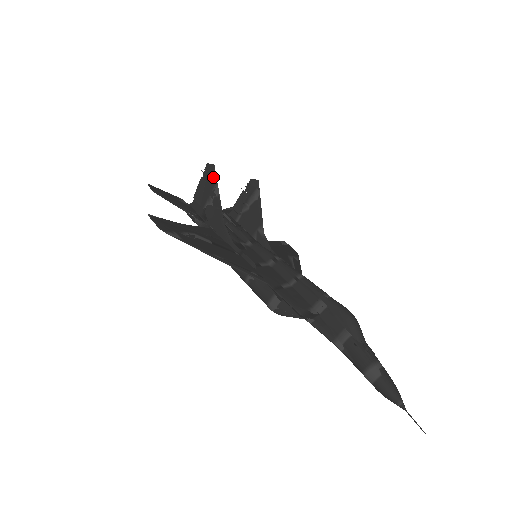
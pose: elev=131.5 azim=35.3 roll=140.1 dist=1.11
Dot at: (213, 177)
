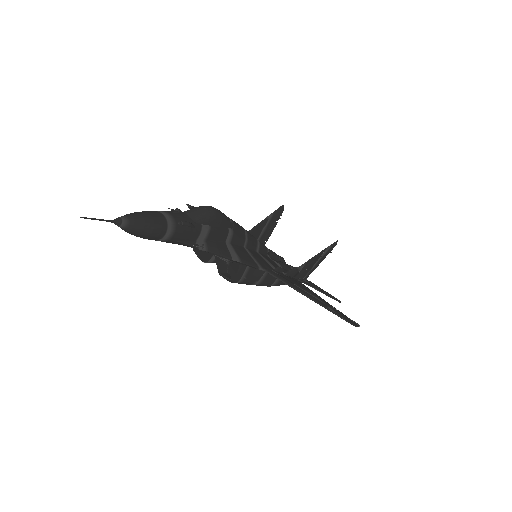
Dot at: (276, 212)
